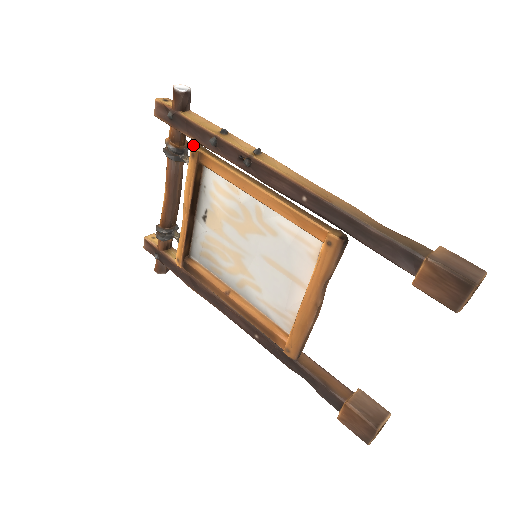
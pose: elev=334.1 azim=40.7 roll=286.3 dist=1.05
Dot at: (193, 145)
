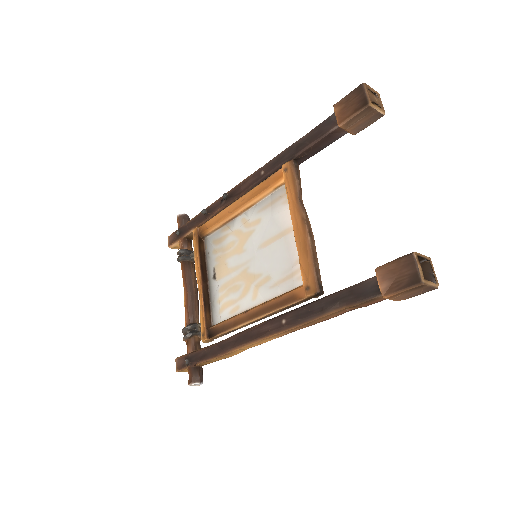
Dot at: (193, 230)
